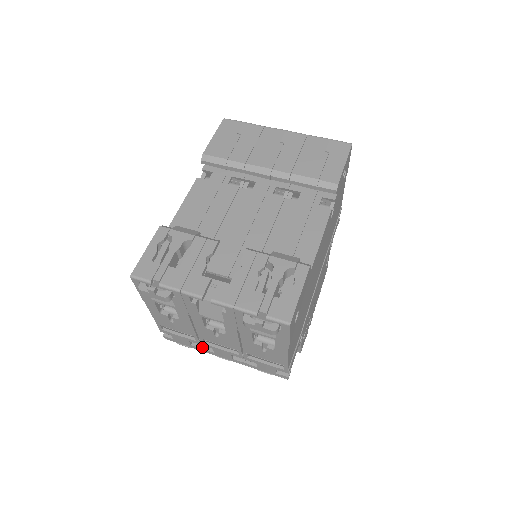
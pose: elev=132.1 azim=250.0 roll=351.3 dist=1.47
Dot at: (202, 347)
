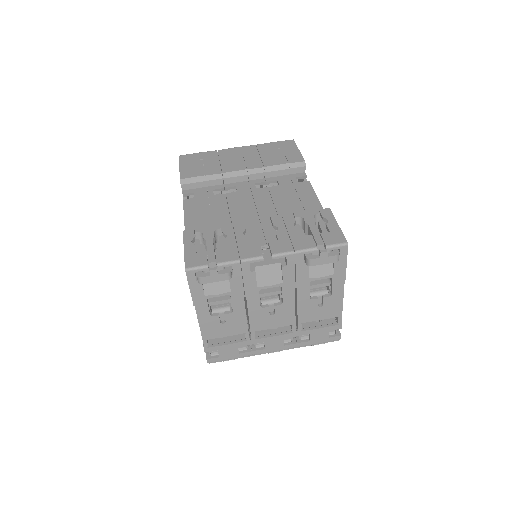
Dot at: (251, 350)
